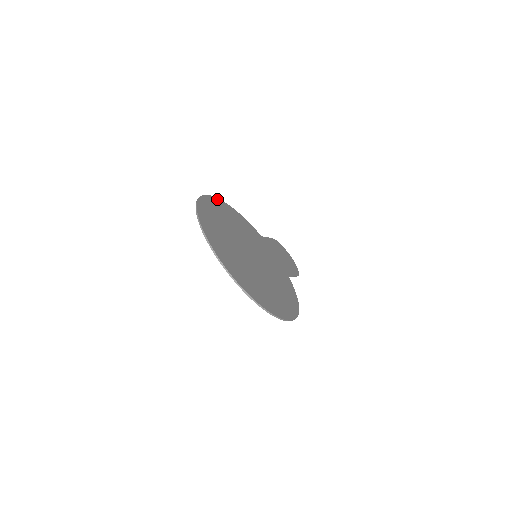
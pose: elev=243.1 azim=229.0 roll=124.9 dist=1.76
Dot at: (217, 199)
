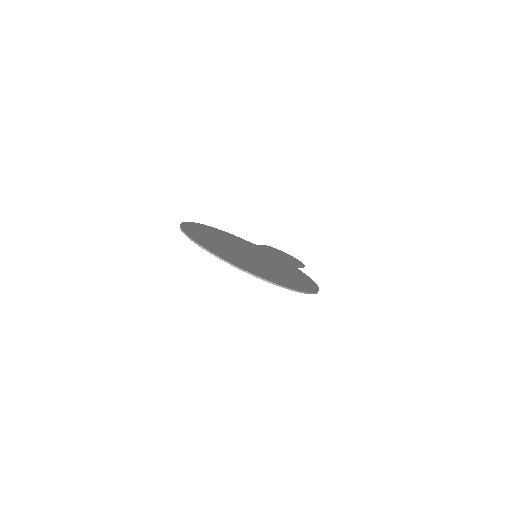
Dot at: (199, 224)
